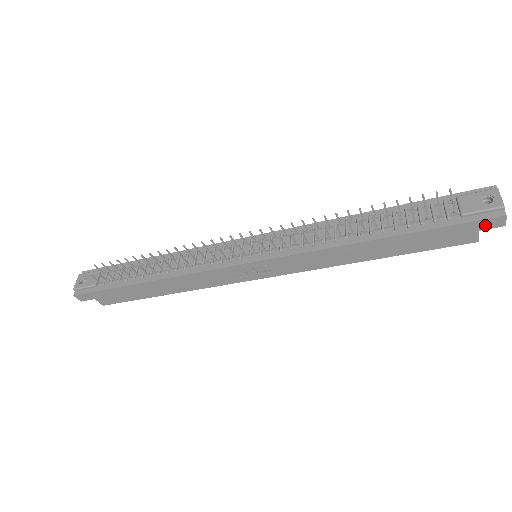
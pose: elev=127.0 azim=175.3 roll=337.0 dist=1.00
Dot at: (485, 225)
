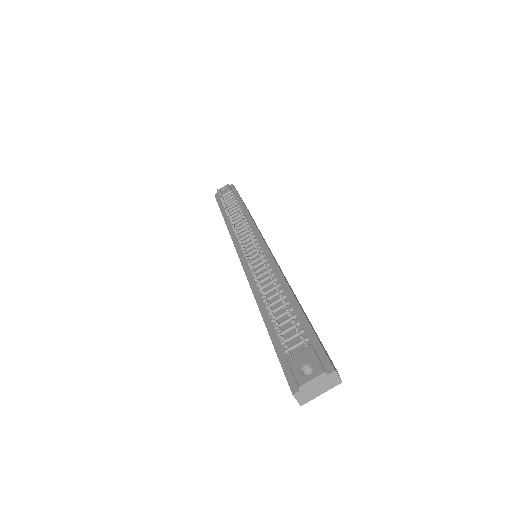
Dot at: occluded
